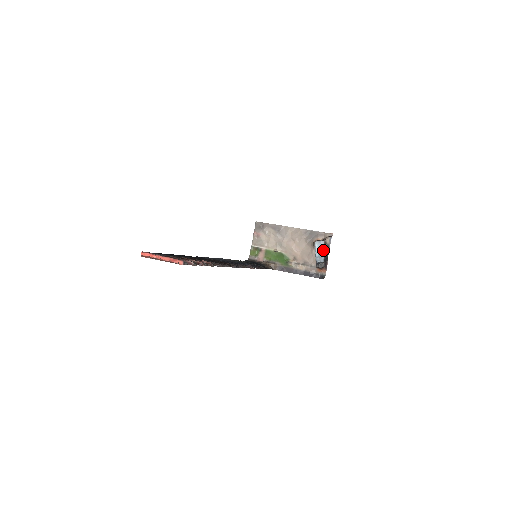
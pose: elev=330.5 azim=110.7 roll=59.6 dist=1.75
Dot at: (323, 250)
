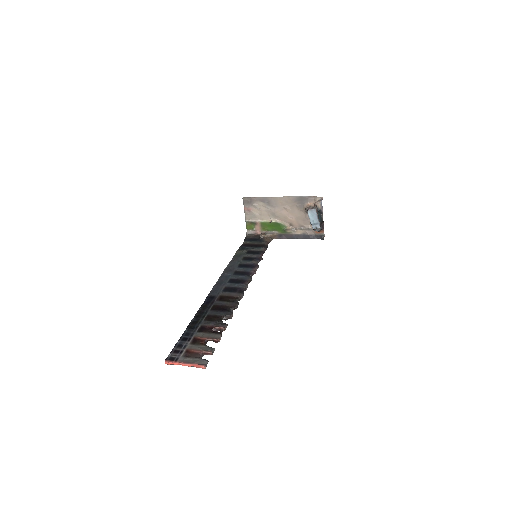
Dot at: (317, 217)
